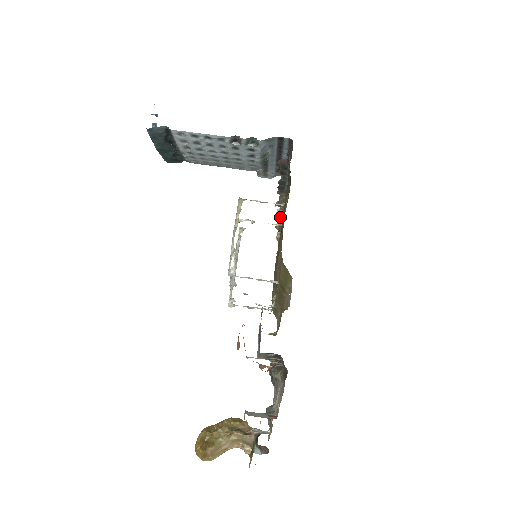
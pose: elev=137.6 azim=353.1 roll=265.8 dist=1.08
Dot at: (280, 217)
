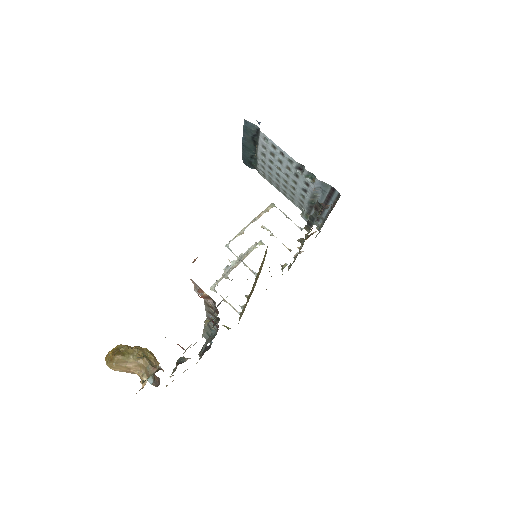
Dot at: (296, 256)
